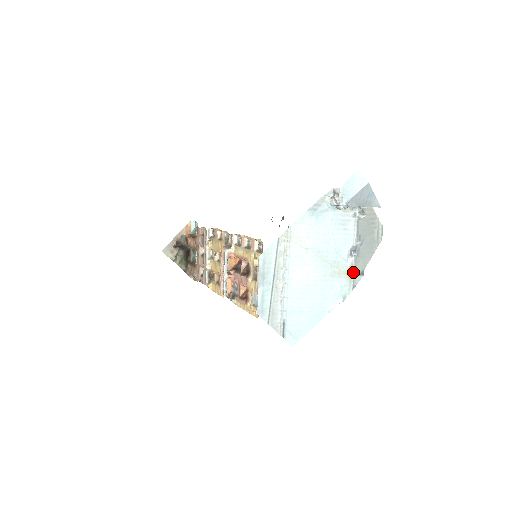
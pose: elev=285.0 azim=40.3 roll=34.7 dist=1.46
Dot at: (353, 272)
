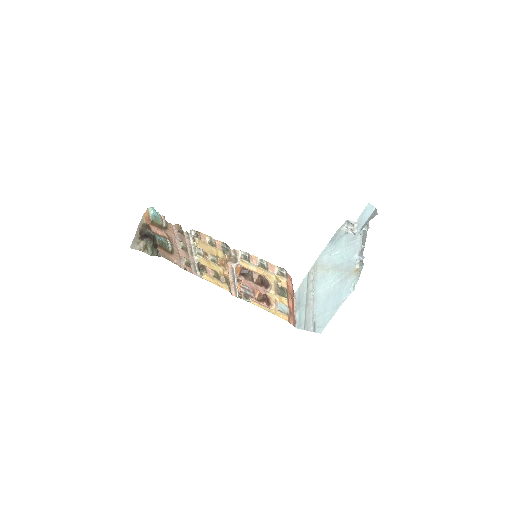
Dot at: (359, 268)
